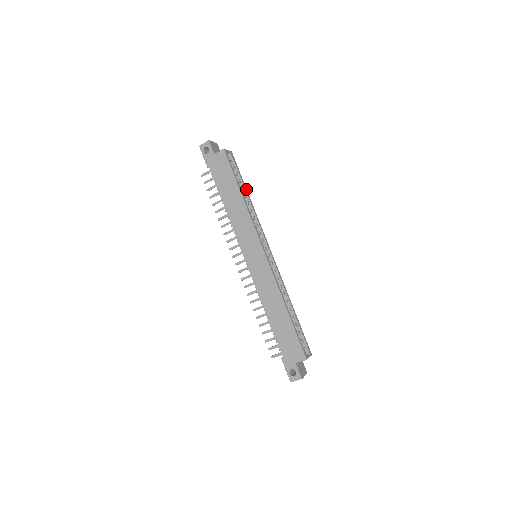
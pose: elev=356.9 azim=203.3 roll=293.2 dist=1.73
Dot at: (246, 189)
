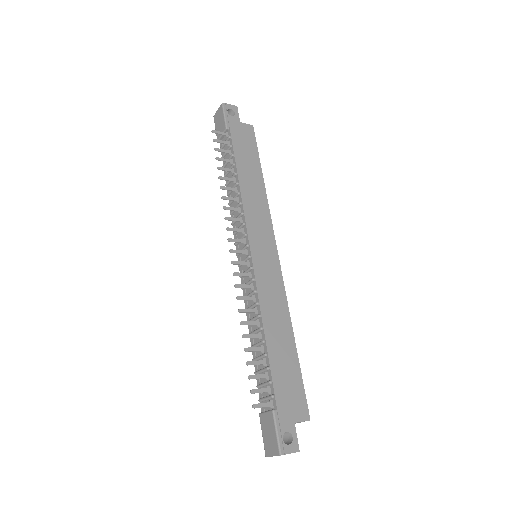
Dot at: occluded
